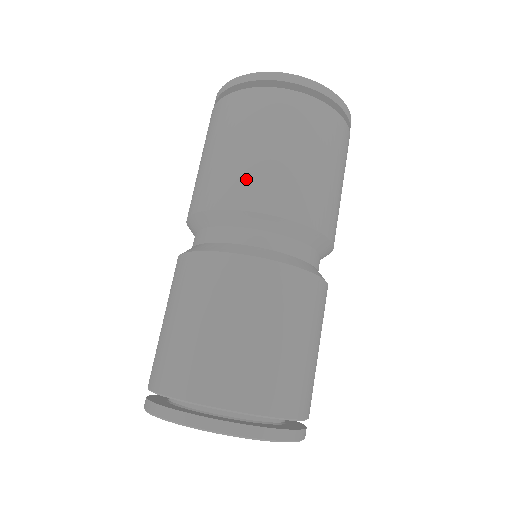
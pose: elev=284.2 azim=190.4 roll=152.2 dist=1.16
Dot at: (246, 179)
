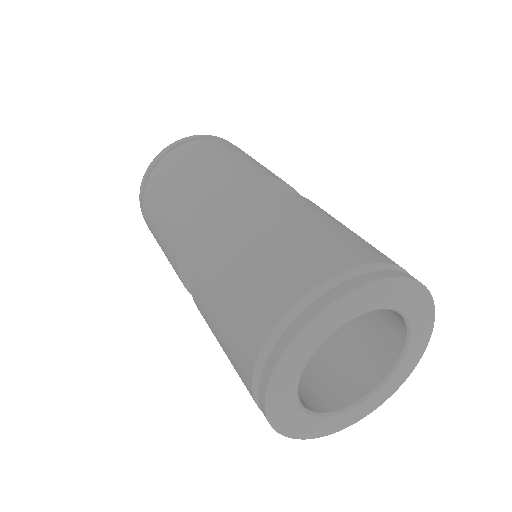
Dot at: (223, 170)
